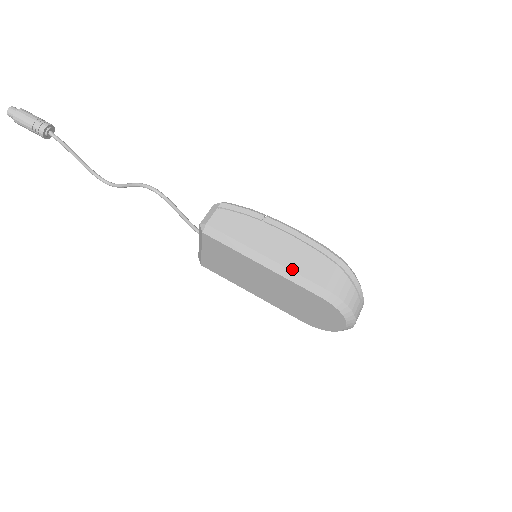
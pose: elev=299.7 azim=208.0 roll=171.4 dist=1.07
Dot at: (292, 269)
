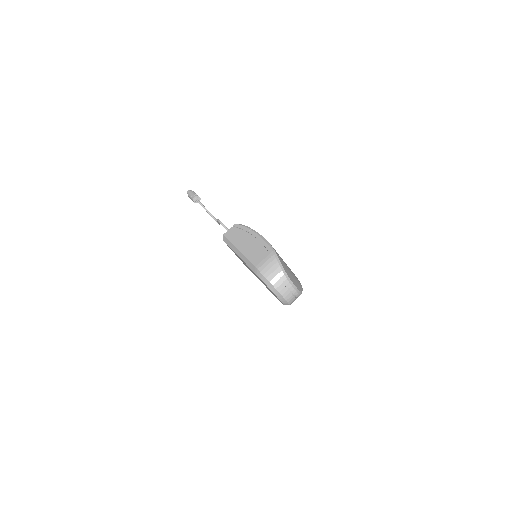
Dot at: (246, 256)
